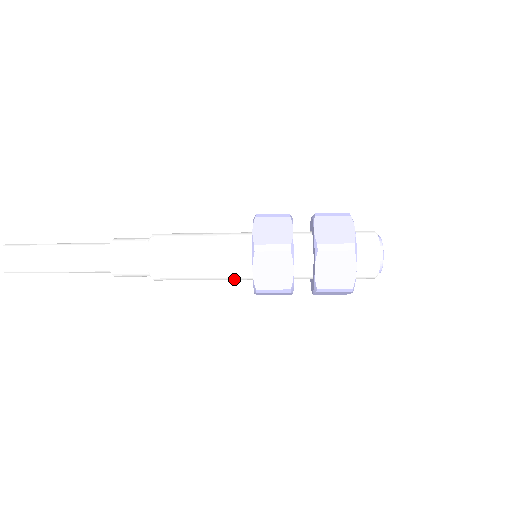
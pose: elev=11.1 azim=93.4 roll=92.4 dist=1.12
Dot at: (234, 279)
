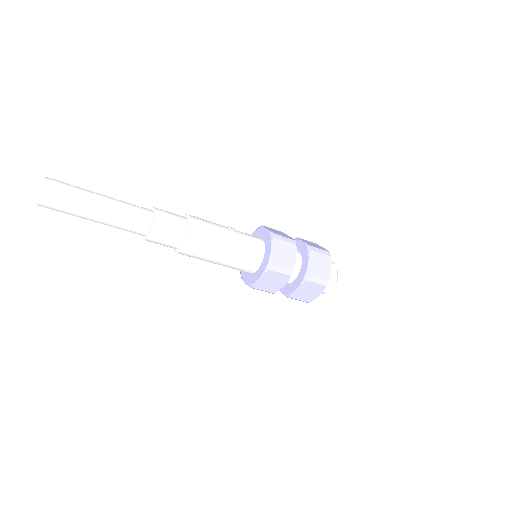
Dot at: occluded
